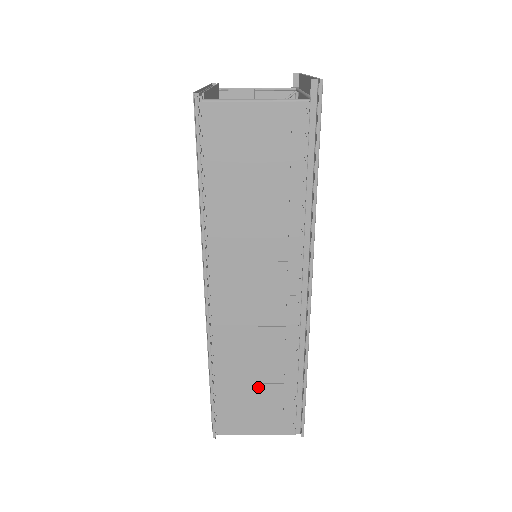
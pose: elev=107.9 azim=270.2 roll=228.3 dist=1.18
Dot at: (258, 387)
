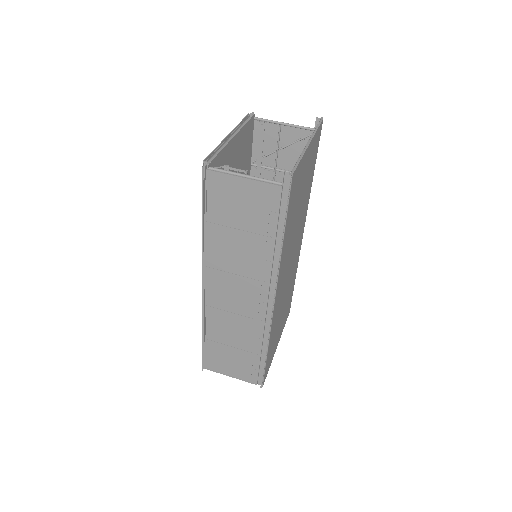
Dot at: (234, 349)
